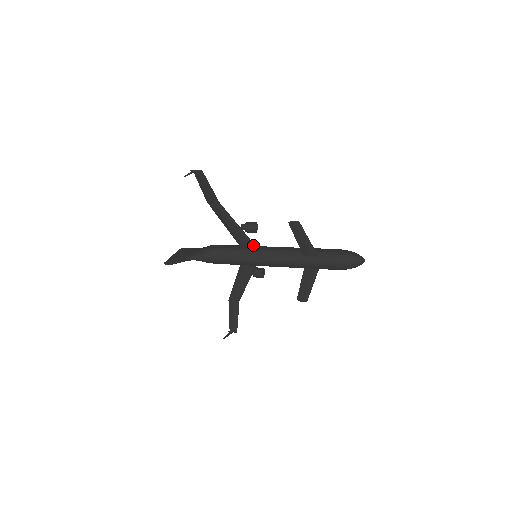
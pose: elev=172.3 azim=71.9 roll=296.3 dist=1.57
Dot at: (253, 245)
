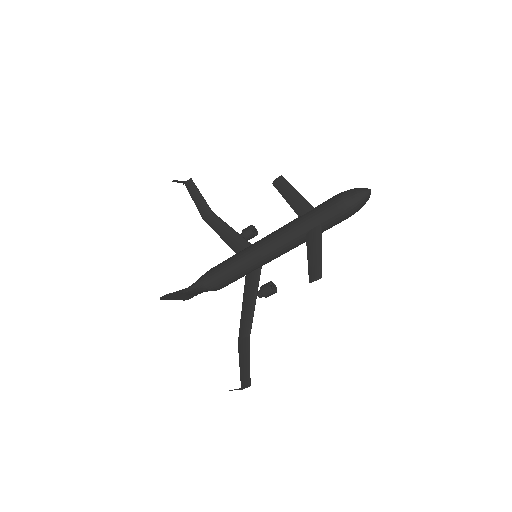
Dot at: occluded
